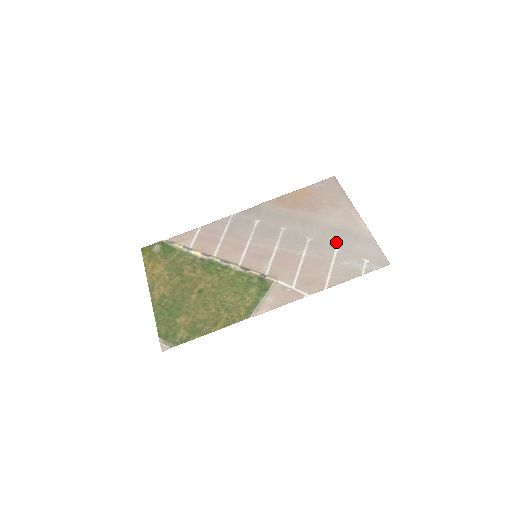
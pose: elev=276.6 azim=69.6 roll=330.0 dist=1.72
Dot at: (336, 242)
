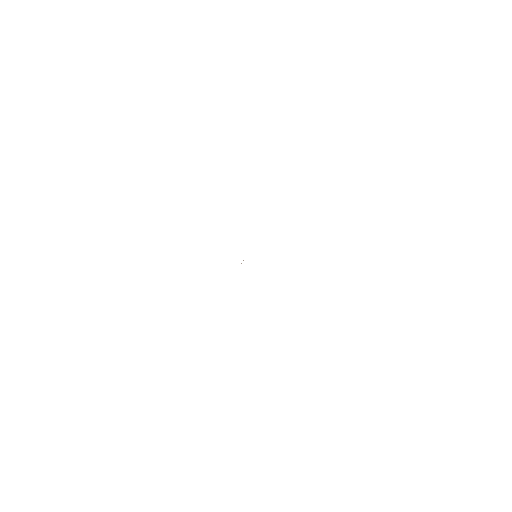
Dot at: occluded
